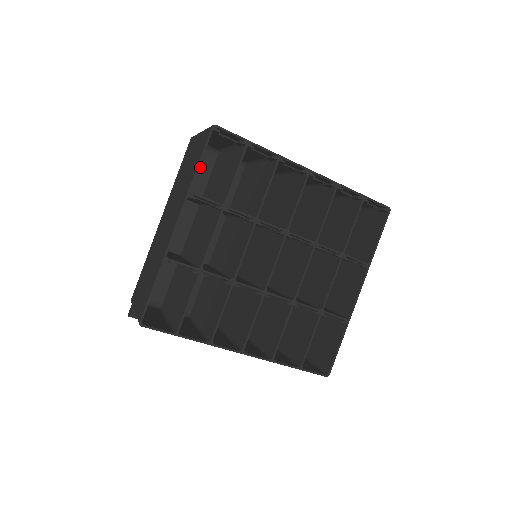
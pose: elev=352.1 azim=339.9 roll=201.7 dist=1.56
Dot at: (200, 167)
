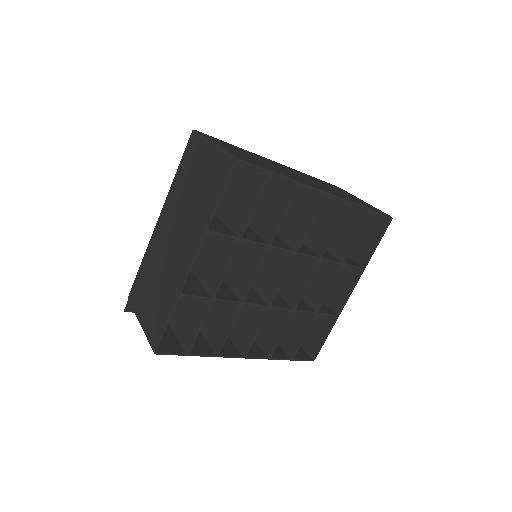
Dot at: occluded
